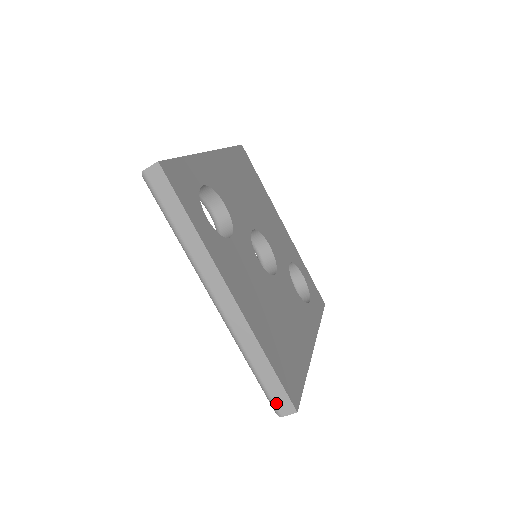
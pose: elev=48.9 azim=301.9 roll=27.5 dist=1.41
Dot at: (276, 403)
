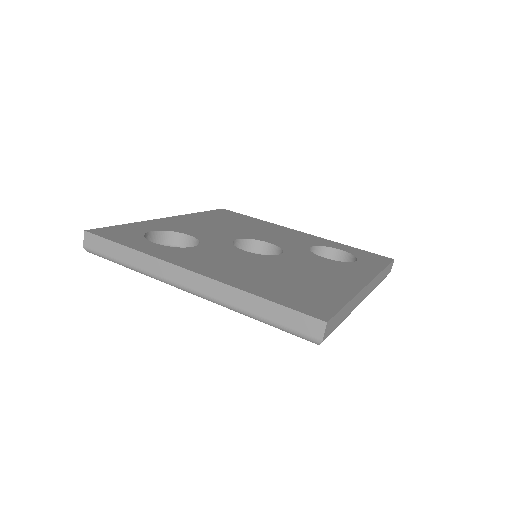
Dot at: (304, 332)
